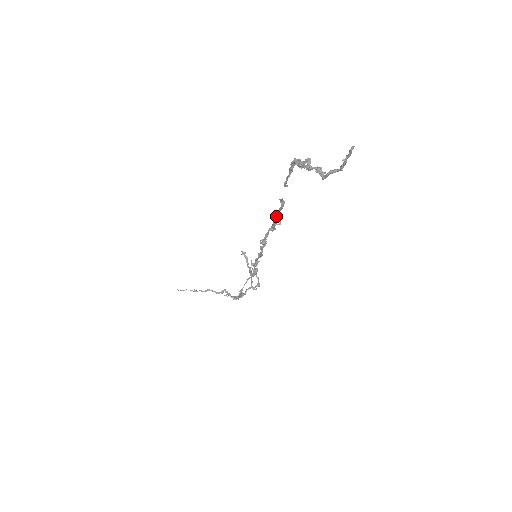
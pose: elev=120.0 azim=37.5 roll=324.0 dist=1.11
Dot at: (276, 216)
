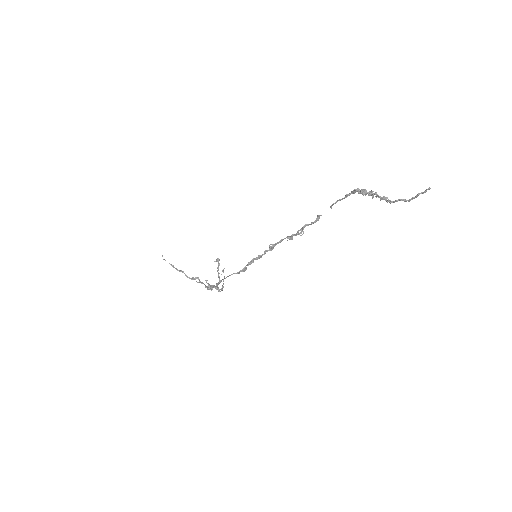
Dot at: (304, 227)
